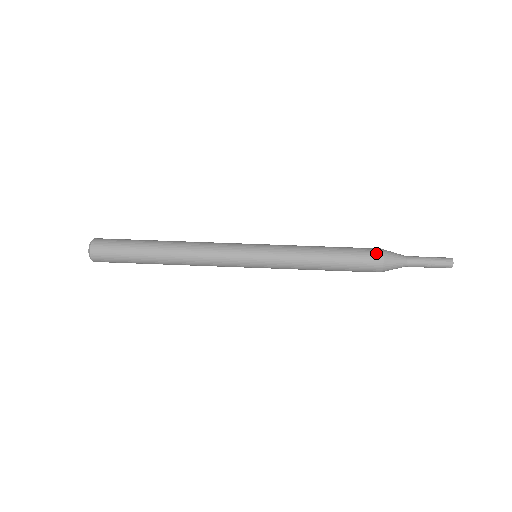
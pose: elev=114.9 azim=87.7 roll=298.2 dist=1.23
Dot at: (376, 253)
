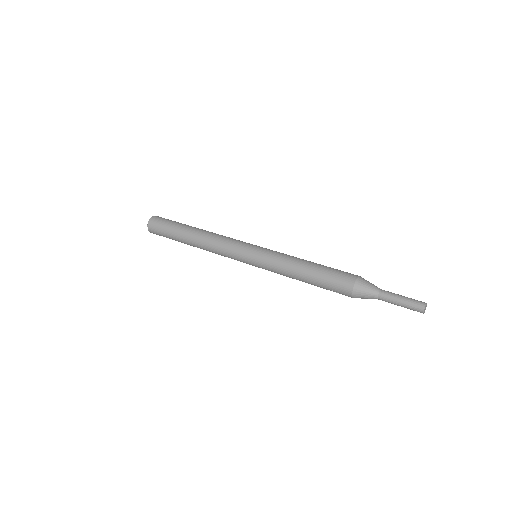
Dot at: (351, 275)
